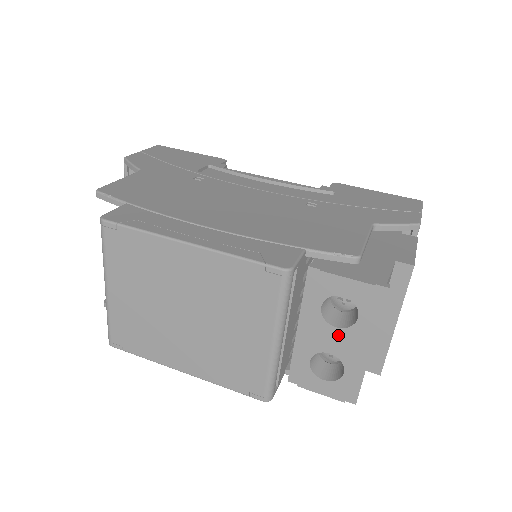
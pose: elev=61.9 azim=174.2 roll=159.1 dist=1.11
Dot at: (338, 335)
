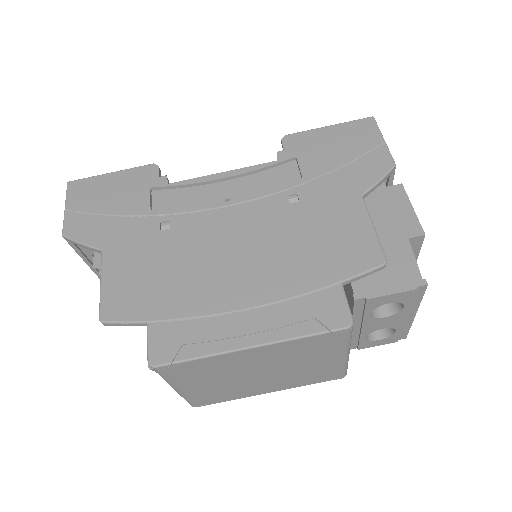
Dot at: (388, 320)
